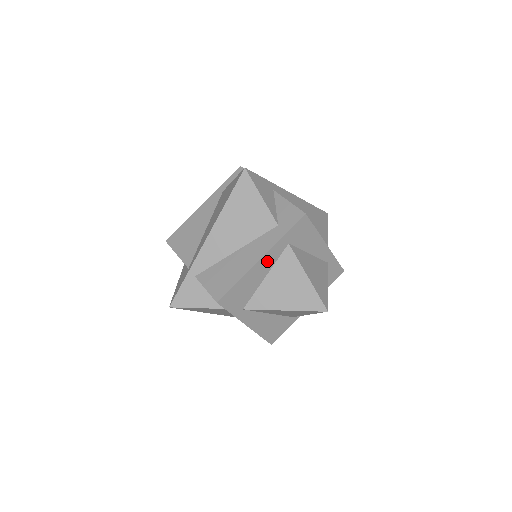
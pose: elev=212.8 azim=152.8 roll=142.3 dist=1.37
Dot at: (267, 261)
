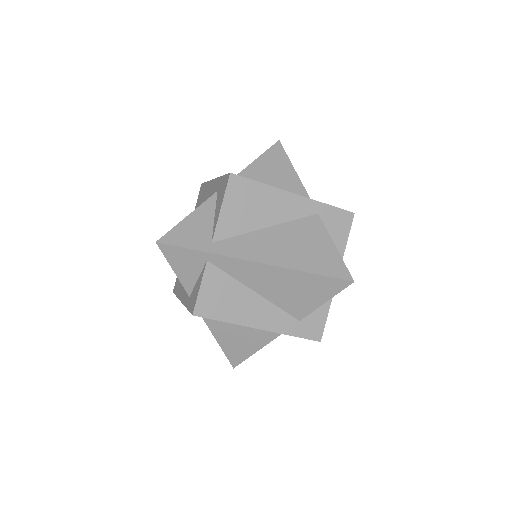
Dot at: occluded
